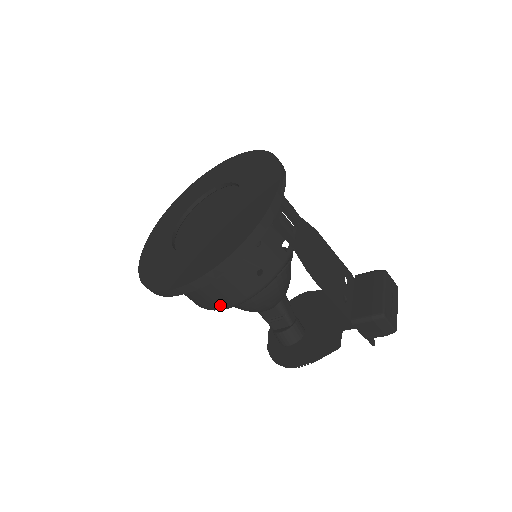
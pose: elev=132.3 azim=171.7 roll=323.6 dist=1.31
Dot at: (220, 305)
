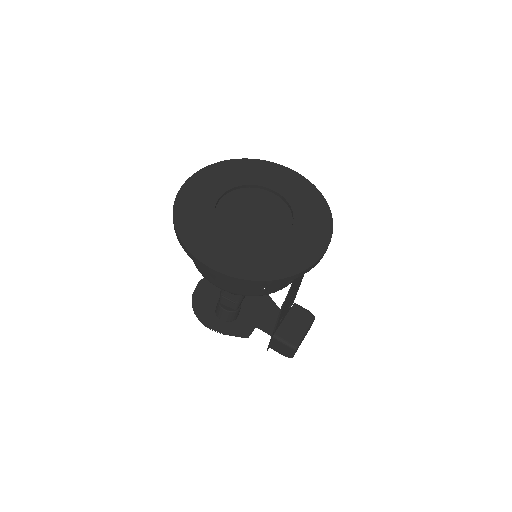
Dot at: (216, 283)
